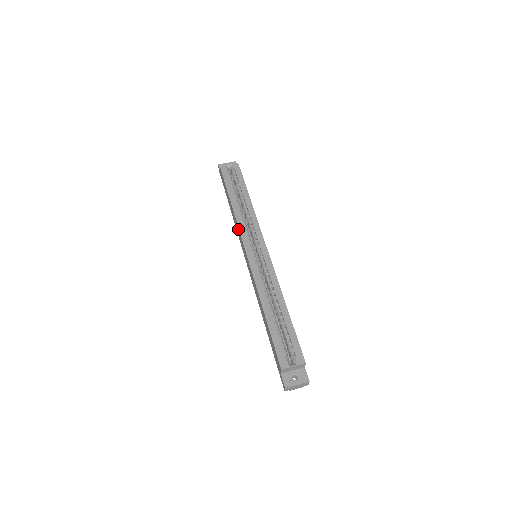
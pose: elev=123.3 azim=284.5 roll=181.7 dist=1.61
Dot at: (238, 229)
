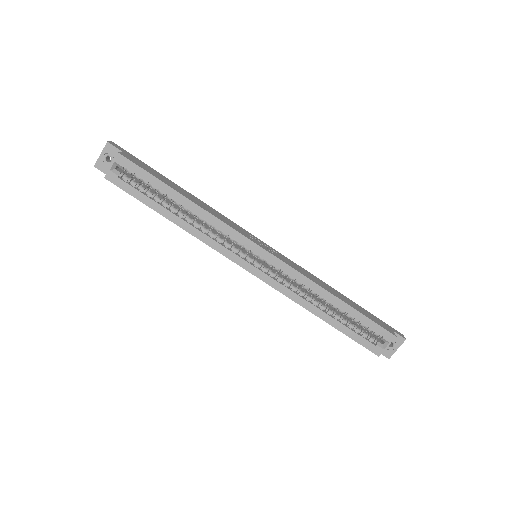
Dot at: (212, 248)
